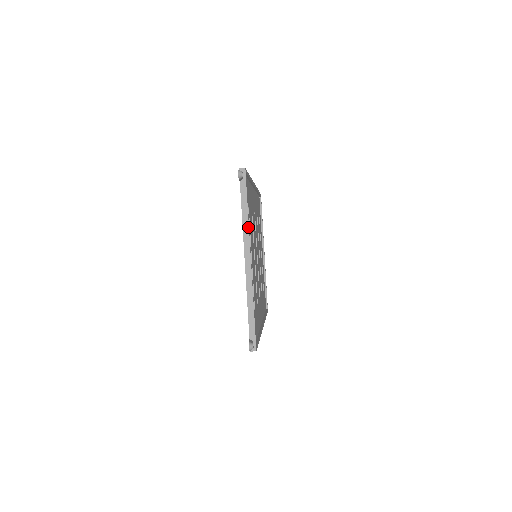
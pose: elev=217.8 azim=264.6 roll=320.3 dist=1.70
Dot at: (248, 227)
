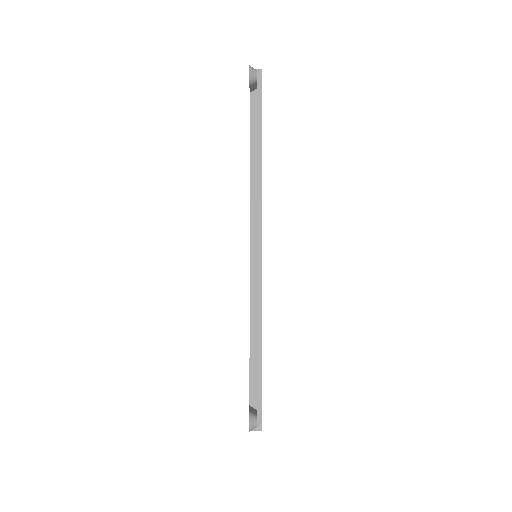
Dot at: (260, 182)
